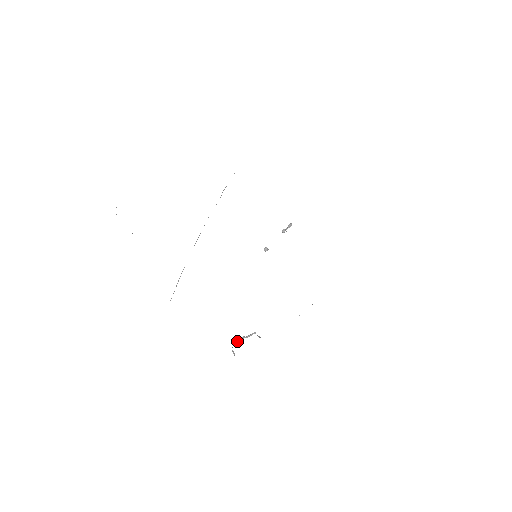
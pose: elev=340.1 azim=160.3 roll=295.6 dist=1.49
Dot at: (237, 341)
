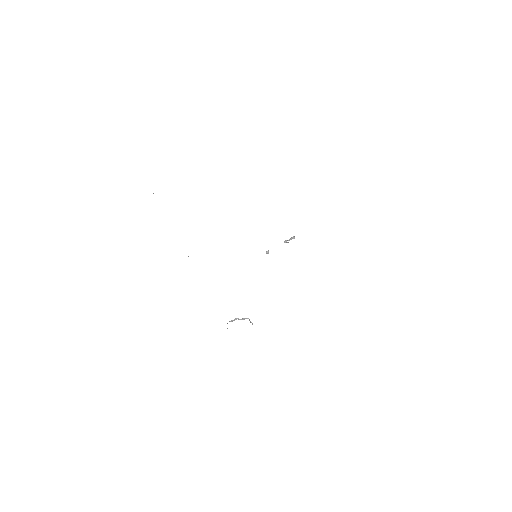
Dot at: (232, 320)
